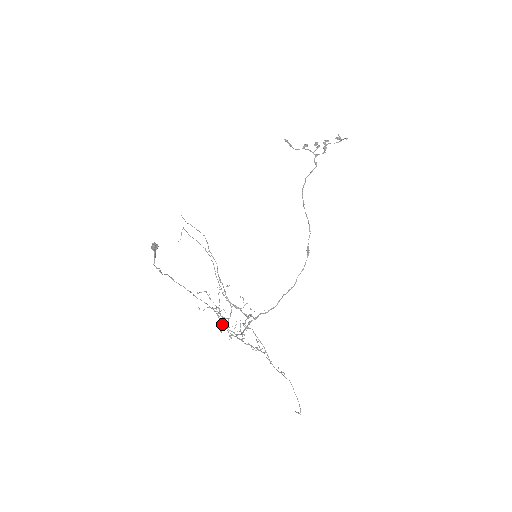
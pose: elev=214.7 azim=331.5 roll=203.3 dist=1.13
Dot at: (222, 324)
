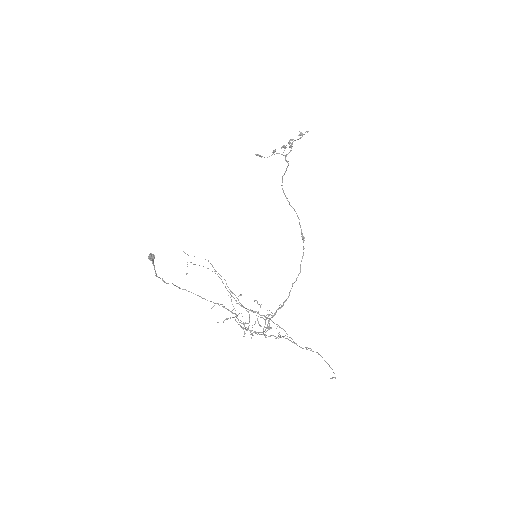
Dot at: (242, 327)
